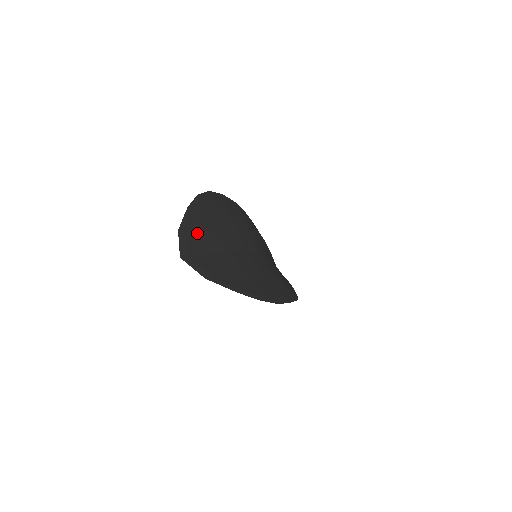
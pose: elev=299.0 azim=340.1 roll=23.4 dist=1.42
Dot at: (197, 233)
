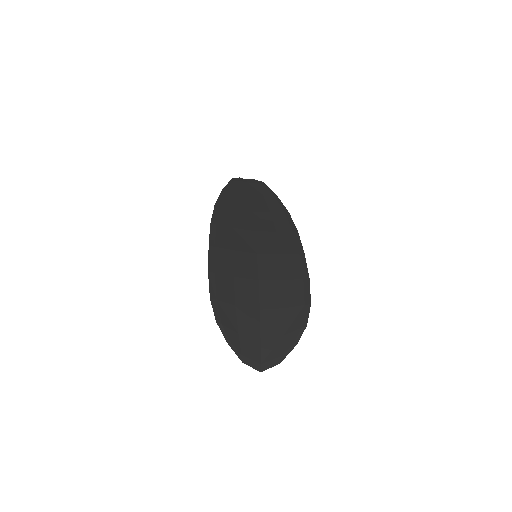
Dot at: (245, 342)
